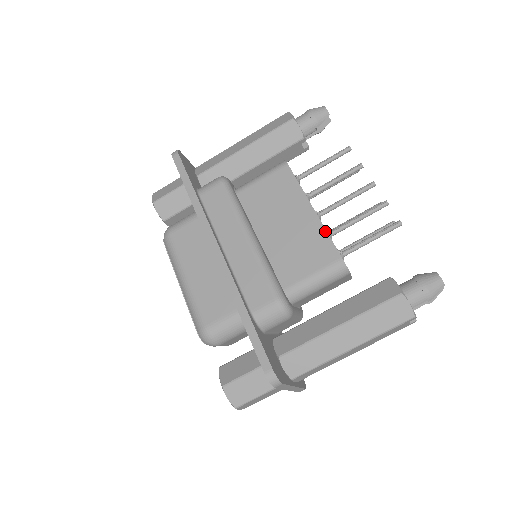
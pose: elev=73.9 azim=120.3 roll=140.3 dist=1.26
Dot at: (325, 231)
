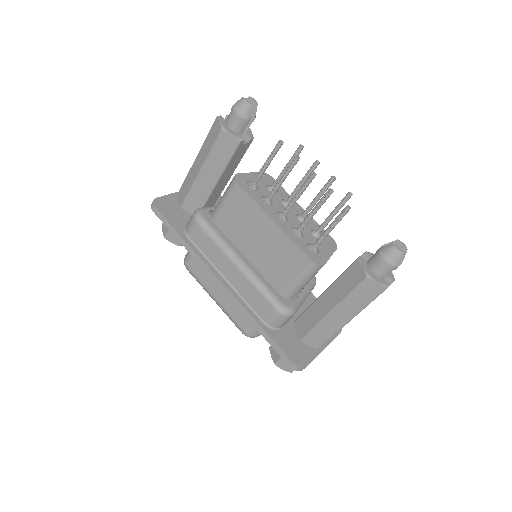
Dot at: (289, 239)
